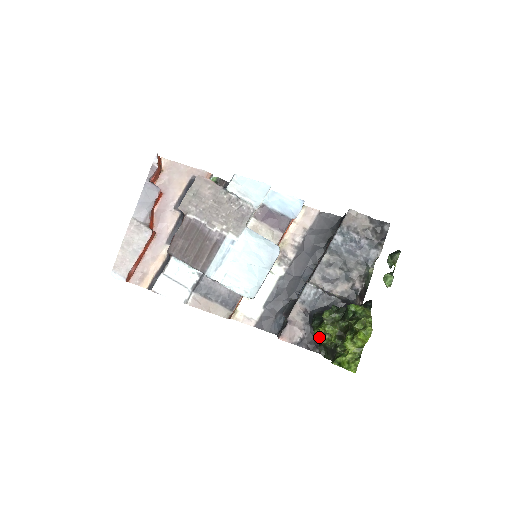
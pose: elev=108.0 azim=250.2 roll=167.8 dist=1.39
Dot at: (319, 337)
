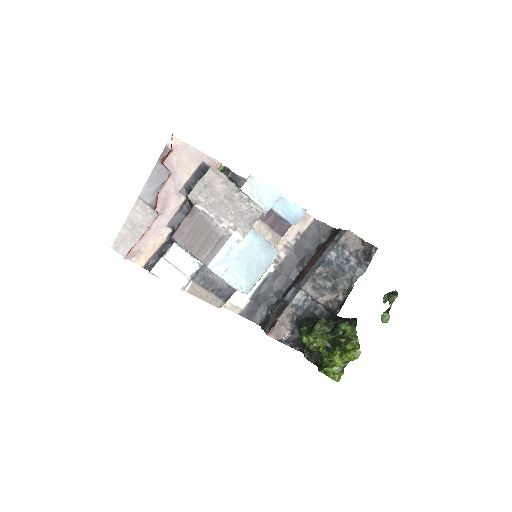
Dot at: (306, 342)
